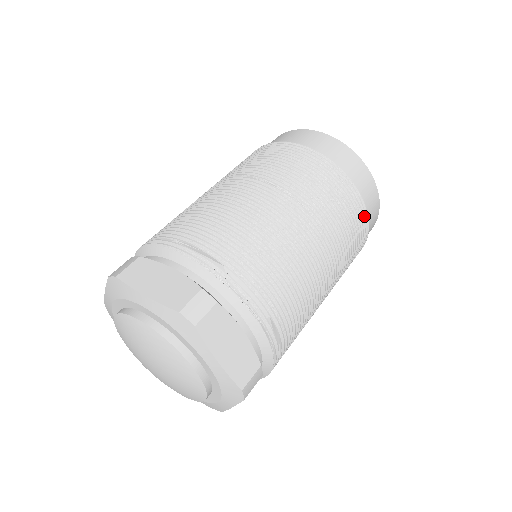
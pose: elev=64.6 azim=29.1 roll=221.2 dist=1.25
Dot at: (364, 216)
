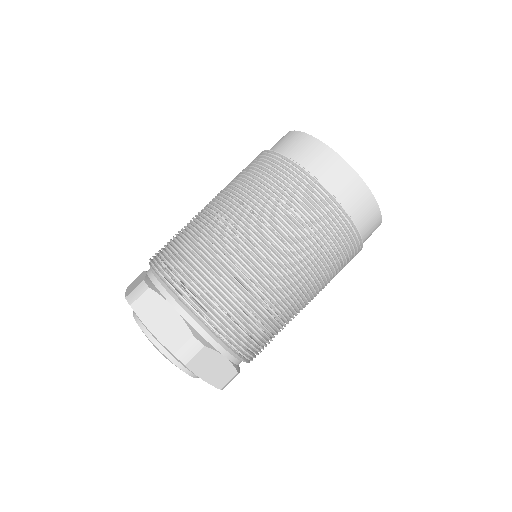
Dot at: (358, 243)
